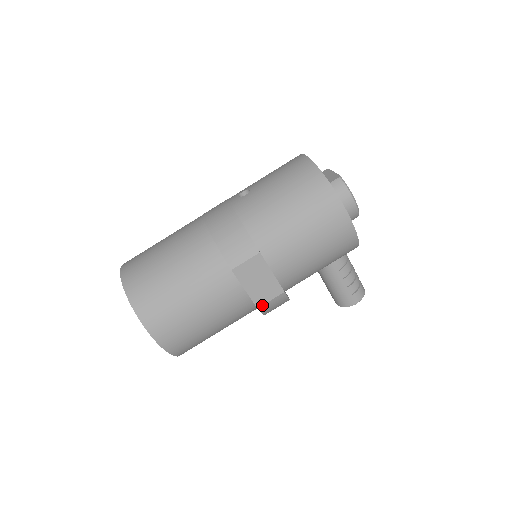
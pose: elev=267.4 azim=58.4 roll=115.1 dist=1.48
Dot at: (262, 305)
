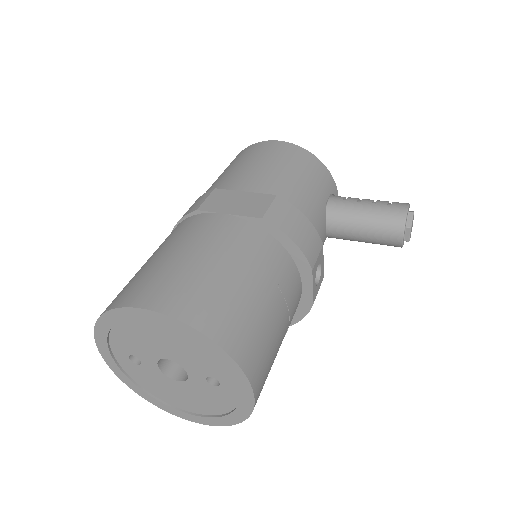
Dot at: (264, 214)
